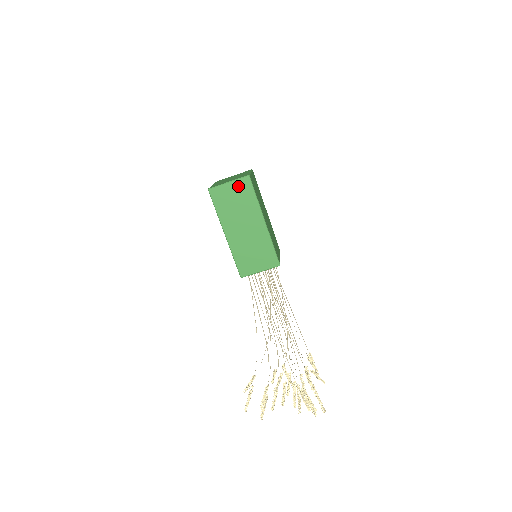
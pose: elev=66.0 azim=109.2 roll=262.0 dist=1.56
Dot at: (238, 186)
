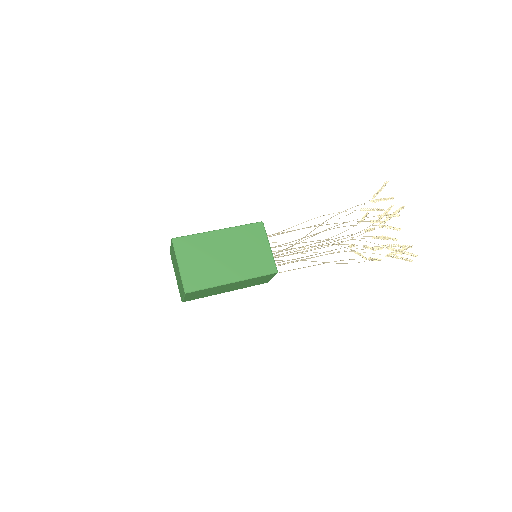
Dot at: (191, 295)
